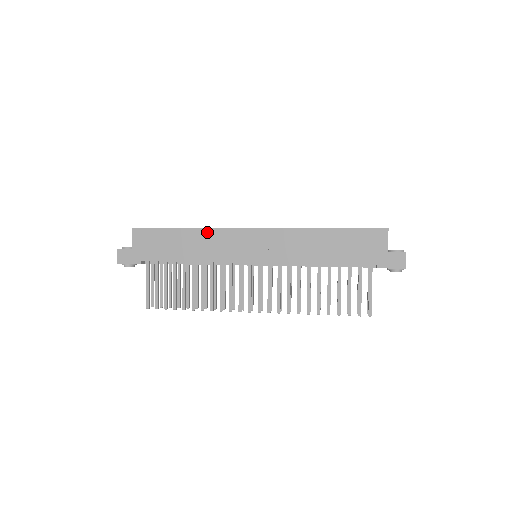
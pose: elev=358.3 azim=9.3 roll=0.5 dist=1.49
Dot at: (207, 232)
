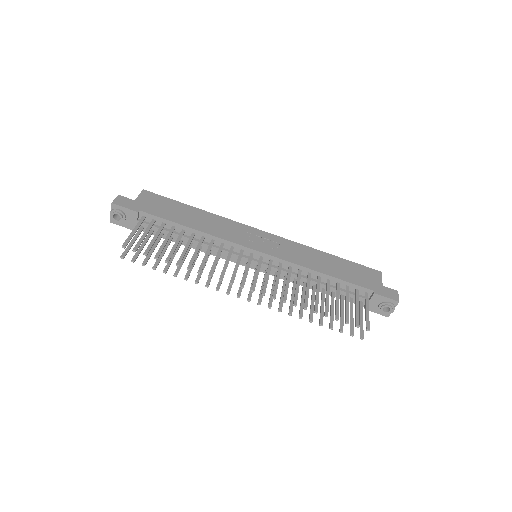
Dot at: (218, 218)
